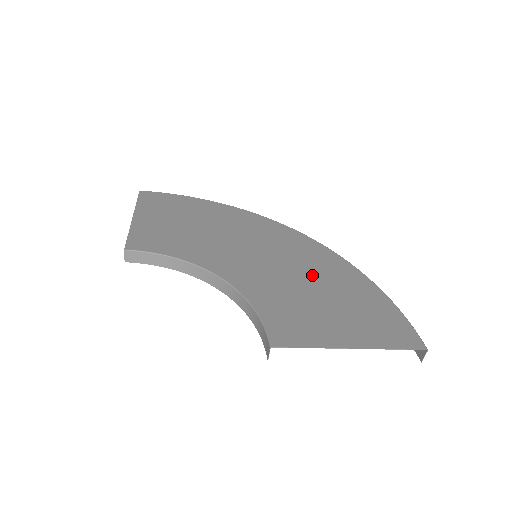
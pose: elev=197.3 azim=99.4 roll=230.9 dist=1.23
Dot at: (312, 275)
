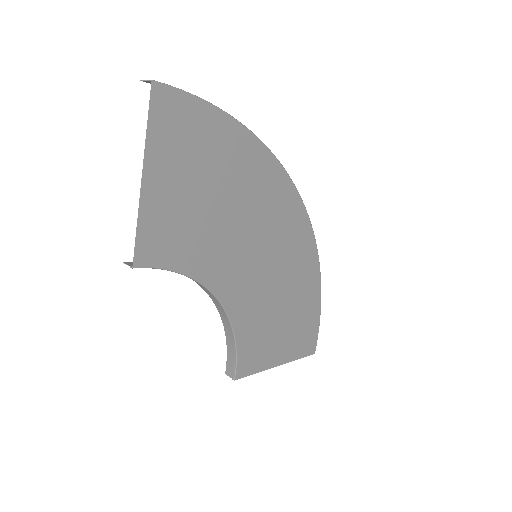
Dot at: (288, 283)
